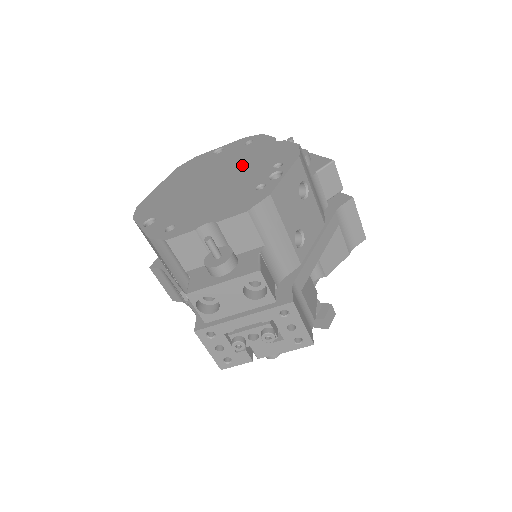
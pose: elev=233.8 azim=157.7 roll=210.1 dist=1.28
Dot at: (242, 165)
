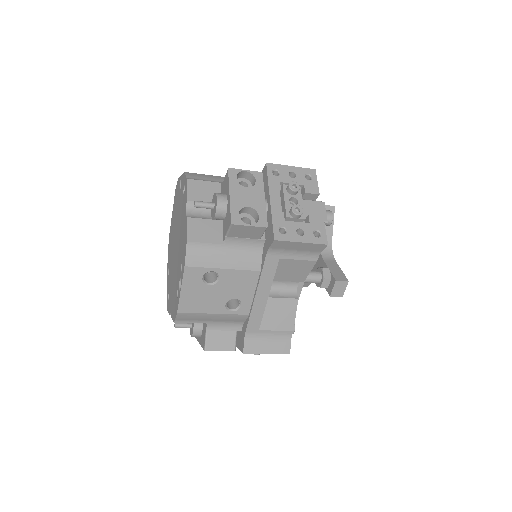
Dot at: (179, 238)
